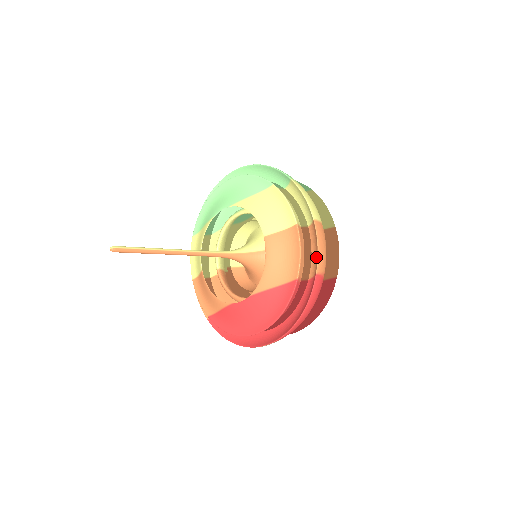
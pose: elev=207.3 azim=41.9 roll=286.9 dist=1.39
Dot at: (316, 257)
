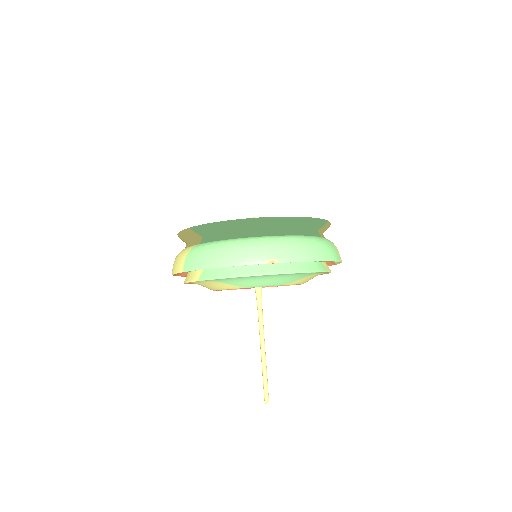
Dot at: occluded
